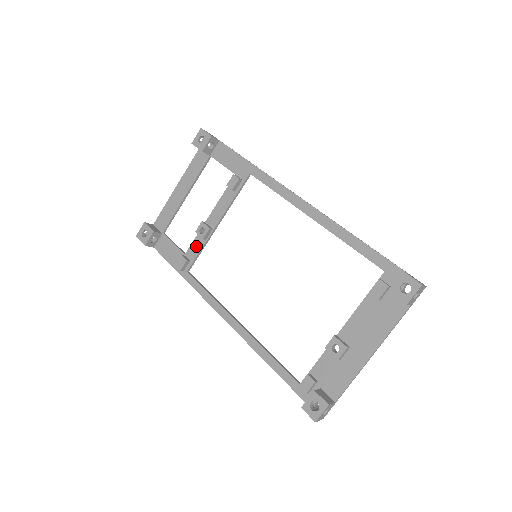
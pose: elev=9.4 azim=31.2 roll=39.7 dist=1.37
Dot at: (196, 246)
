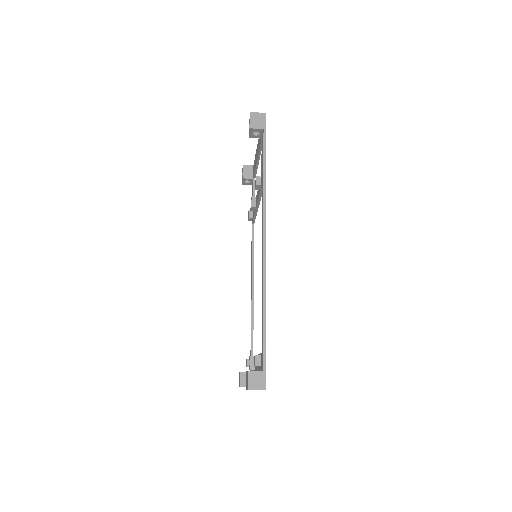
Dot at: occluded
